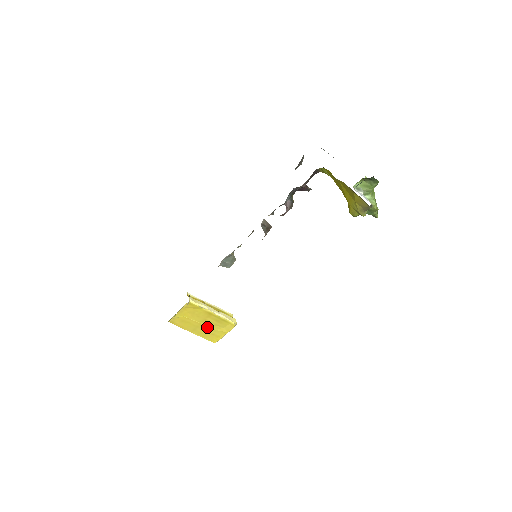
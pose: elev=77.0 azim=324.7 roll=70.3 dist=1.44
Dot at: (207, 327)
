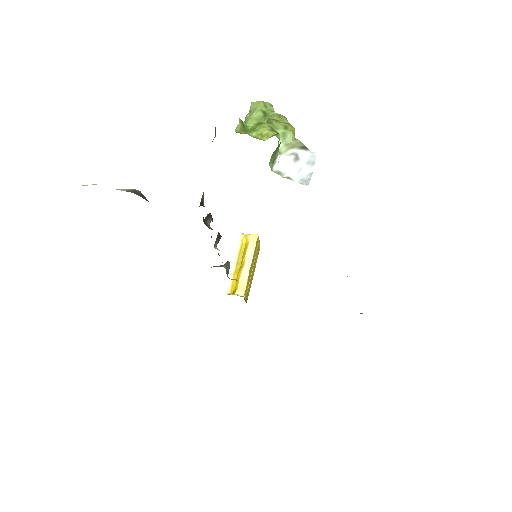
Dot at: (254, 265)
